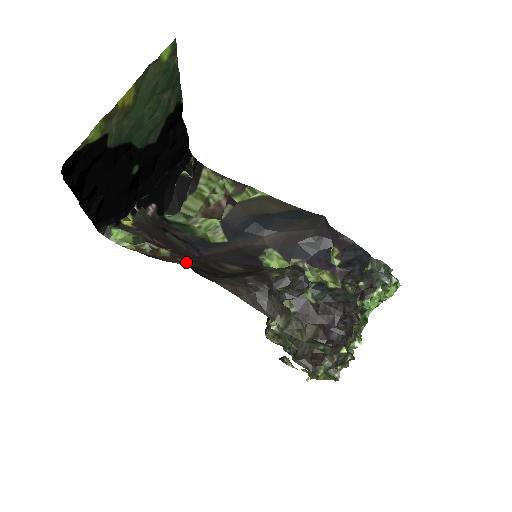
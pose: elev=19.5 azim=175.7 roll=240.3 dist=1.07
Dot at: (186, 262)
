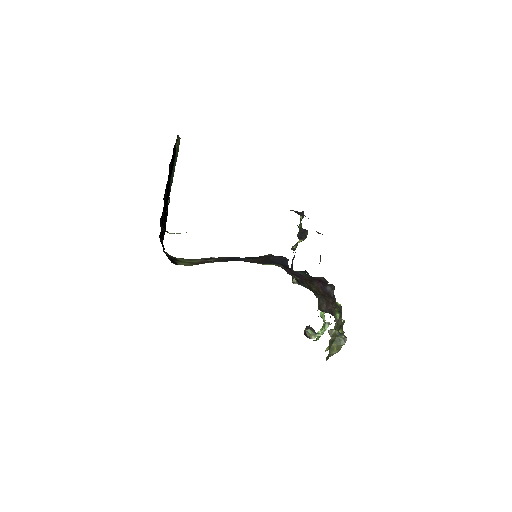
Dot at: occluded
